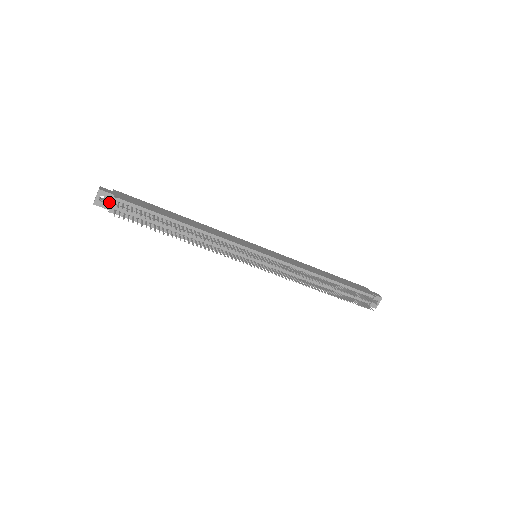
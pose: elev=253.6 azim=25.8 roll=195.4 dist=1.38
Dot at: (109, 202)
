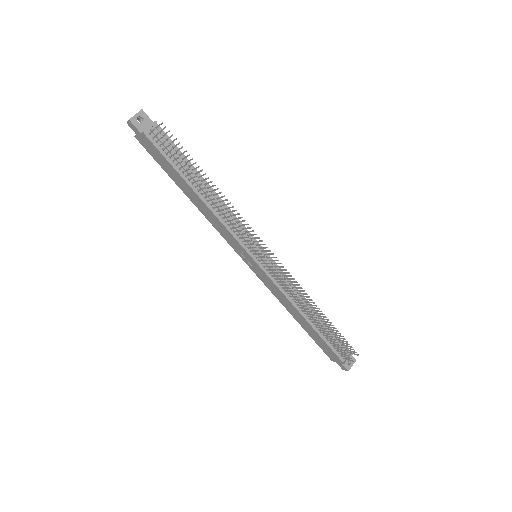
Dot at: (145, 126)
